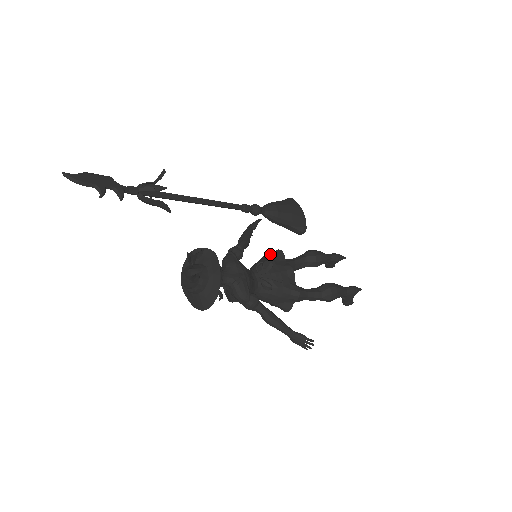
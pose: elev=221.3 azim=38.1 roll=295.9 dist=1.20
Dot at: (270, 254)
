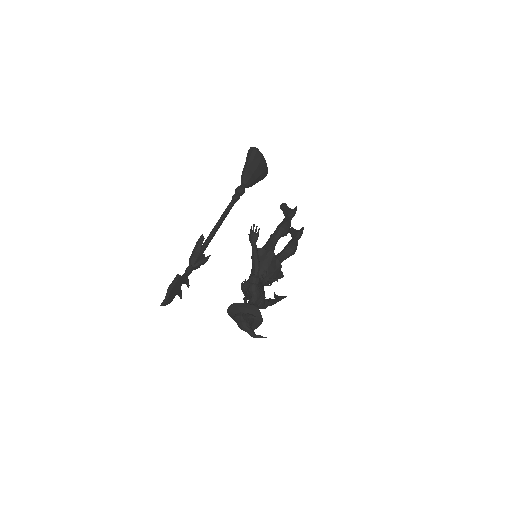
Dot at: (264, 250)
